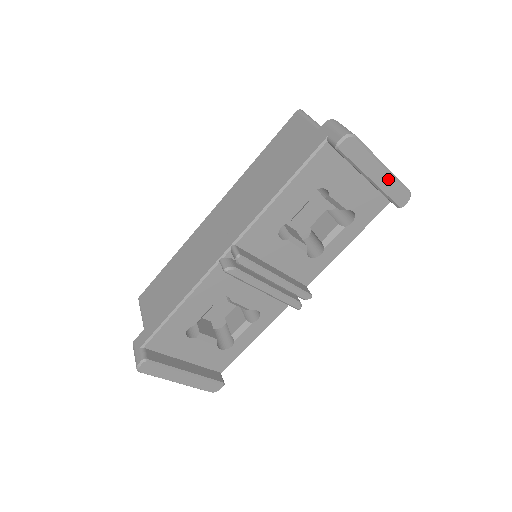
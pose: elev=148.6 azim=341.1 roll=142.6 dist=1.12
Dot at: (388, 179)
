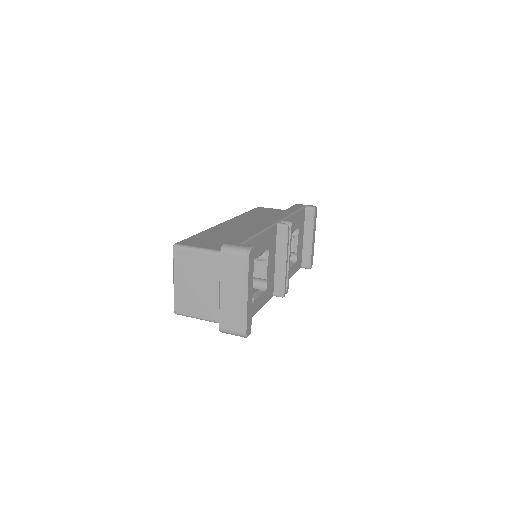
Dot at: occluded
